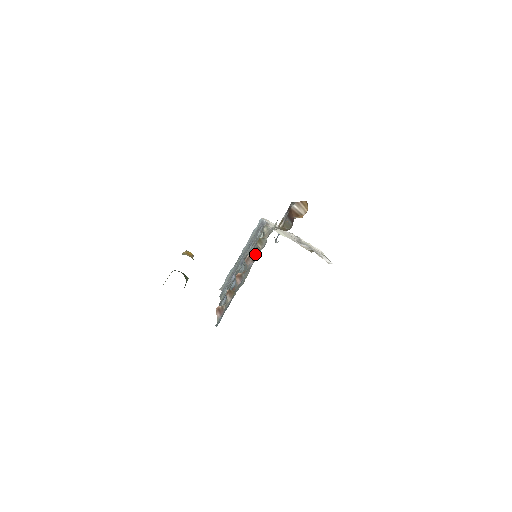
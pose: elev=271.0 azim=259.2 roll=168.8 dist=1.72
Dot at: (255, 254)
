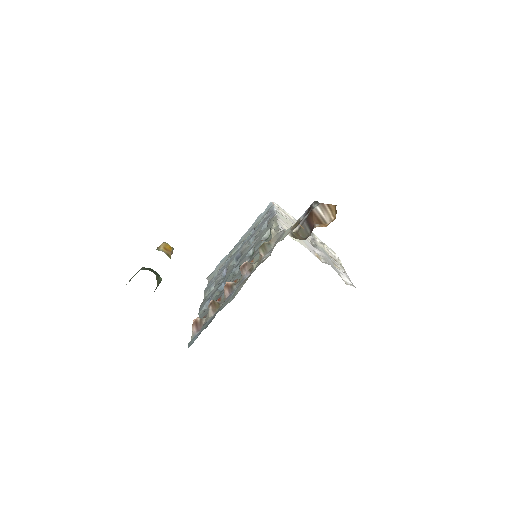
Dot at: (254, 262)
